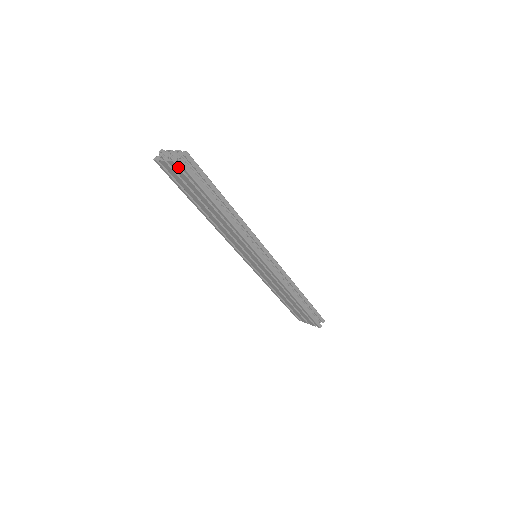
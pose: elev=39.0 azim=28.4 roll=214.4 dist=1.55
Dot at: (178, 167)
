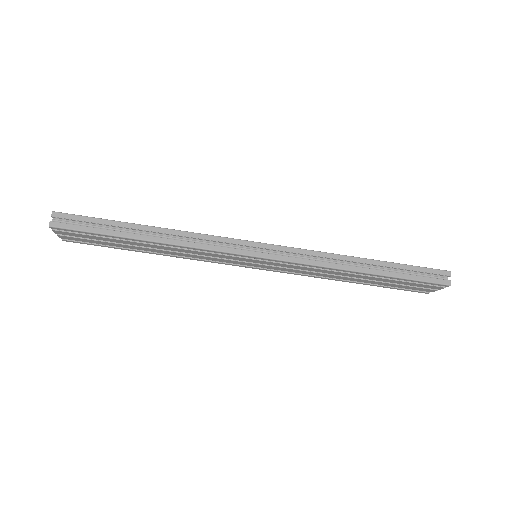
Dot at: (62, 231)
